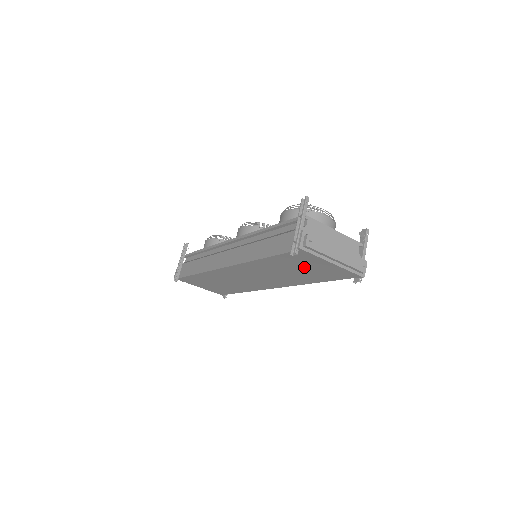
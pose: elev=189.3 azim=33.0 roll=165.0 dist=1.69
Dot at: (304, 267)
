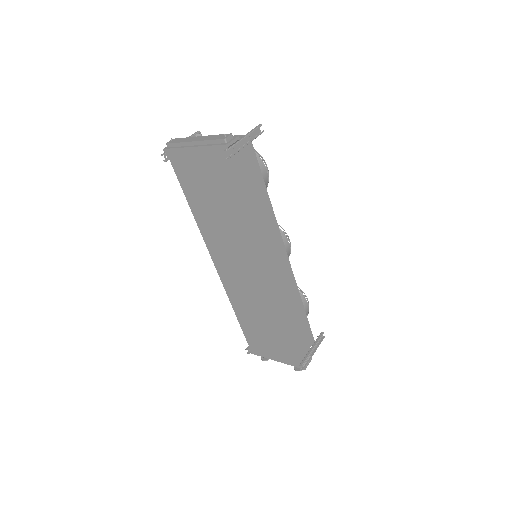
Dot at: (205, 185)
